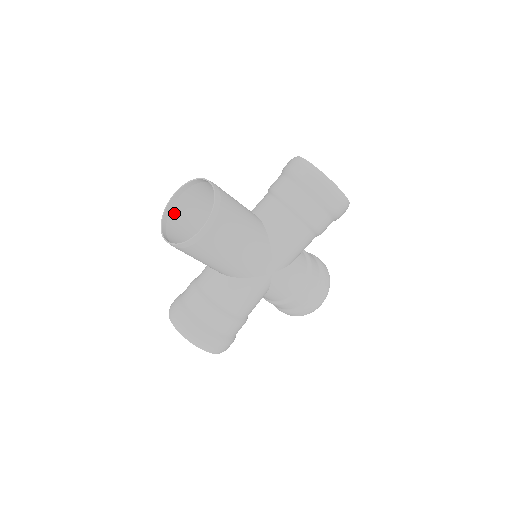
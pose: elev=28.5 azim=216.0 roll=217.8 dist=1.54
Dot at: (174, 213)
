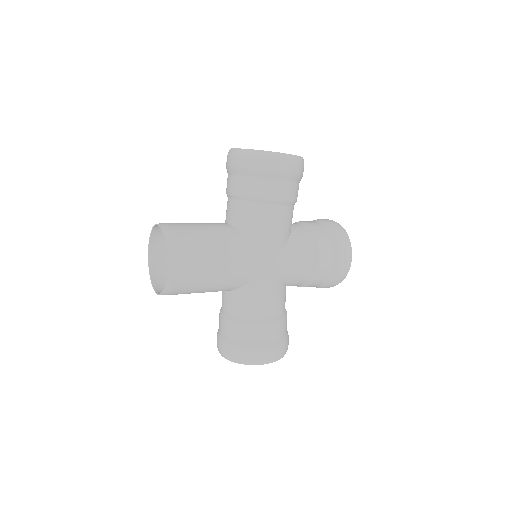
Dot at: (160, 266)
